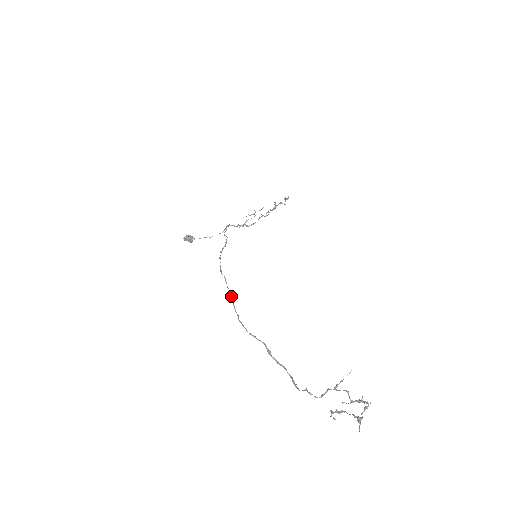
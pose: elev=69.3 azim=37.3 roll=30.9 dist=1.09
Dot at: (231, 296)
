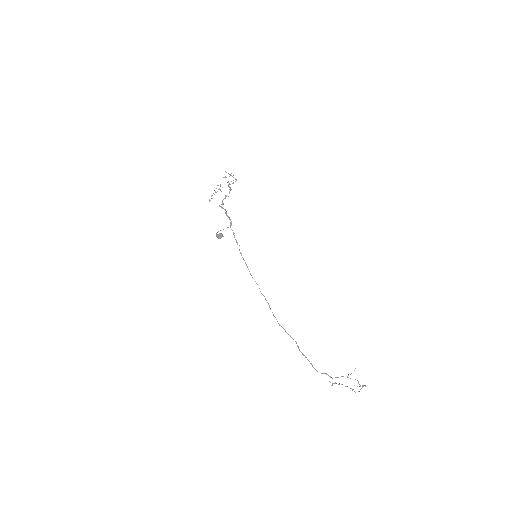
Dot at: occluded
